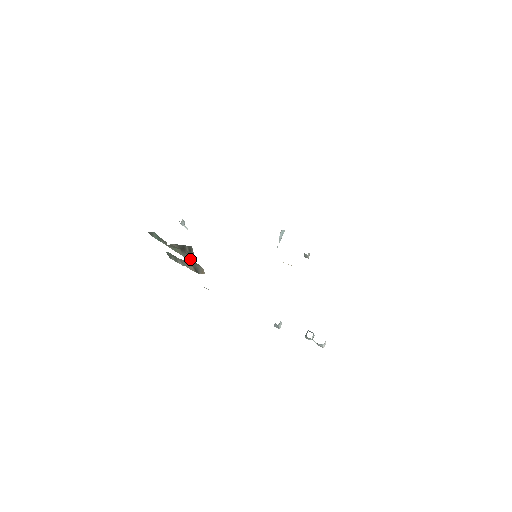
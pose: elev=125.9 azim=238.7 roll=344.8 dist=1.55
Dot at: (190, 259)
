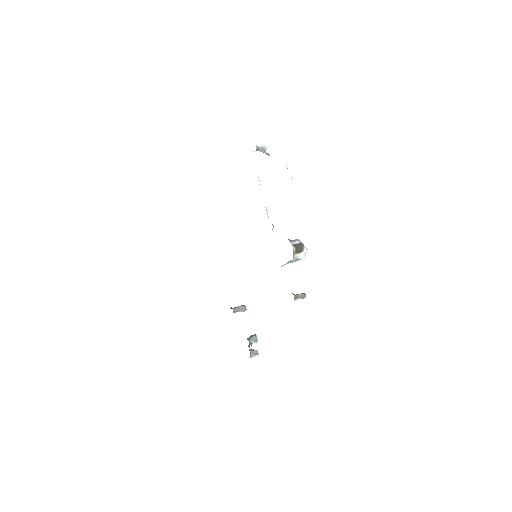
Dot at: occluded
